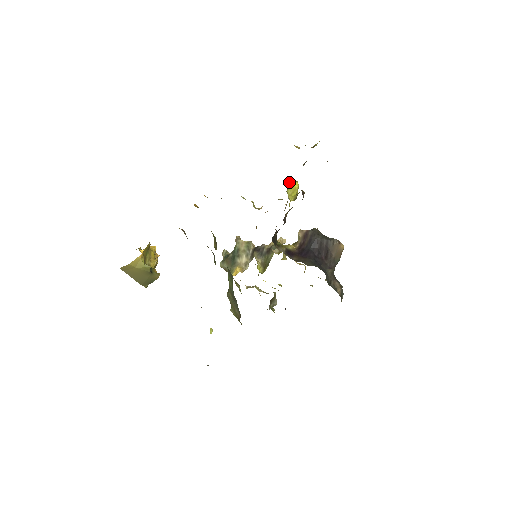
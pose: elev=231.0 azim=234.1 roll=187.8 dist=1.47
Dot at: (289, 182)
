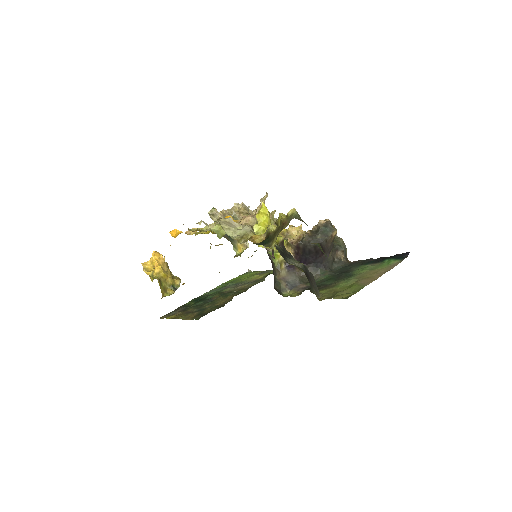
Dot at: (261, 232)
